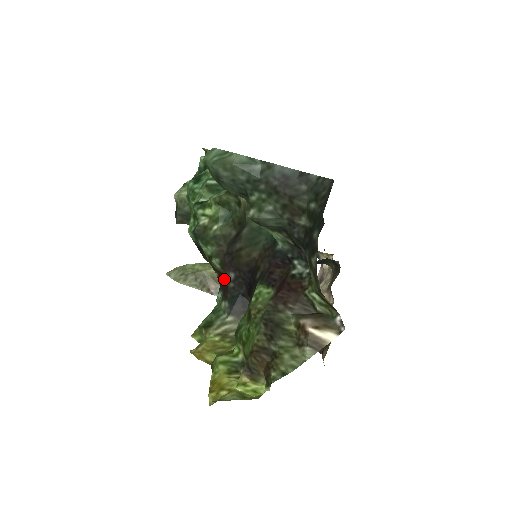
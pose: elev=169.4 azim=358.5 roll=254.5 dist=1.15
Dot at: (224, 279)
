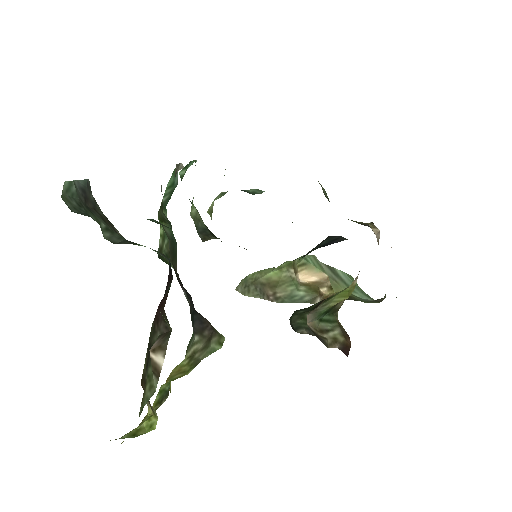
Dot at: occluded
